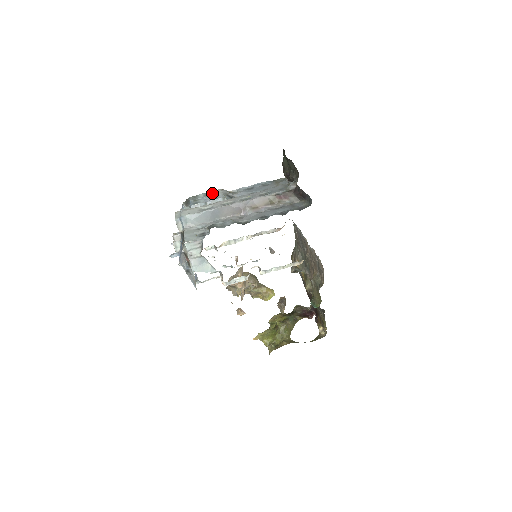
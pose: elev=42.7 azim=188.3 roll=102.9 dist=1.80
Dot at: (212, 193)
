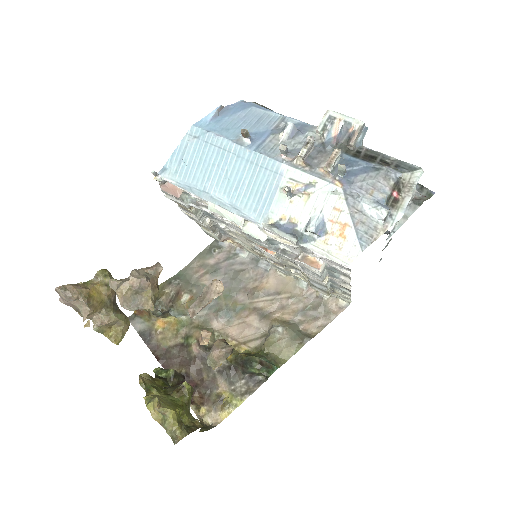
Dot at: occluded
